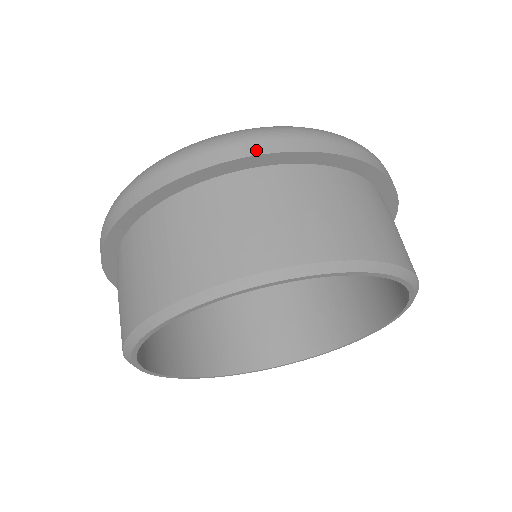
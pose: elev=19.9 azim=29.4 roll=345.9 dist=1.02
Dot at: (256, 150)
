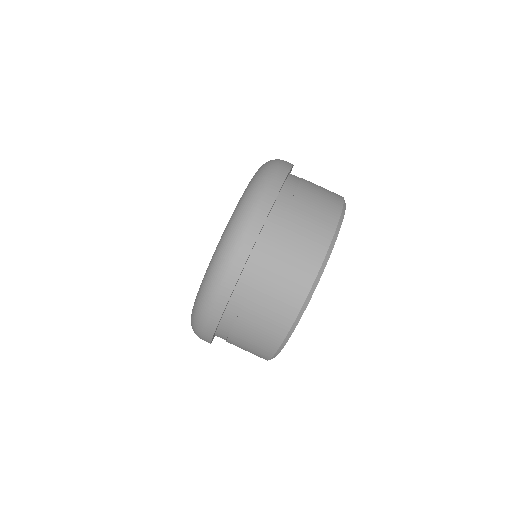
Dot at: occluded
